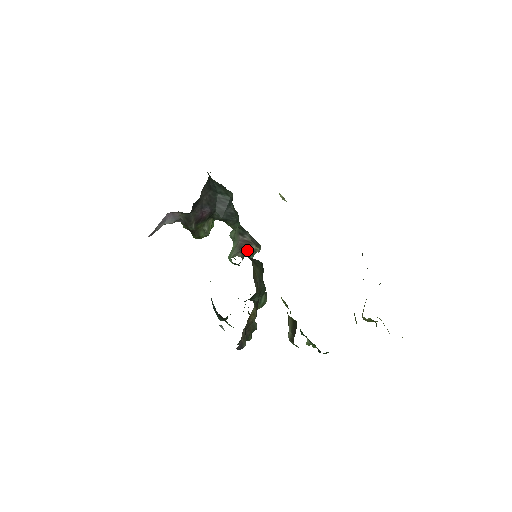
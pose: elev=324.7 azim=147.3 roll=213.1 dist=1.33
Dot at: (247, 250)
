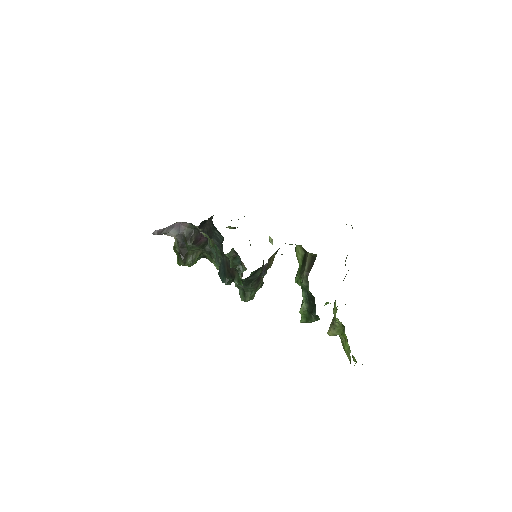
Dot at: (237, 267)
